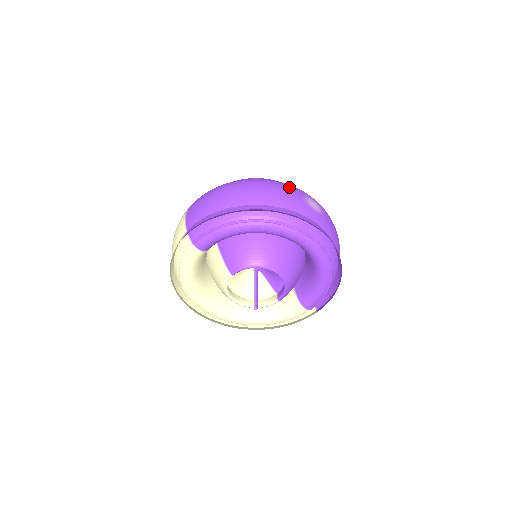
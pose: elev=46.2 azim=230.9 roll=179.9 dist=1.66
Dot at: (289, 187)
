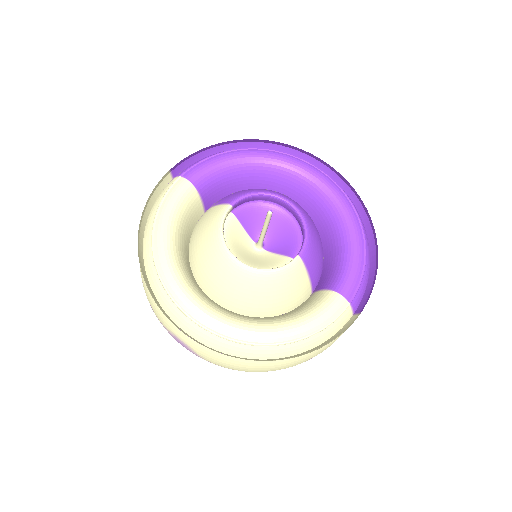
Dot at: occluded
